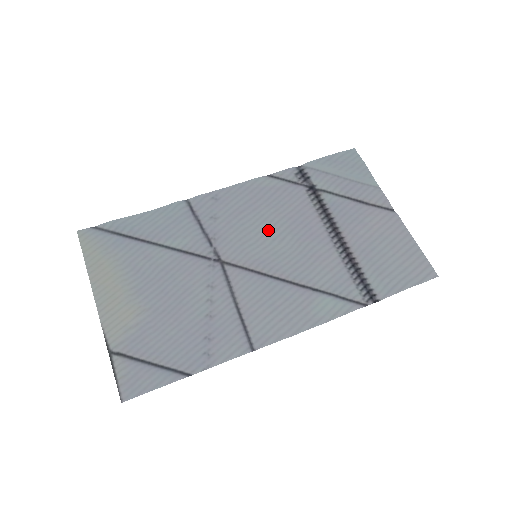
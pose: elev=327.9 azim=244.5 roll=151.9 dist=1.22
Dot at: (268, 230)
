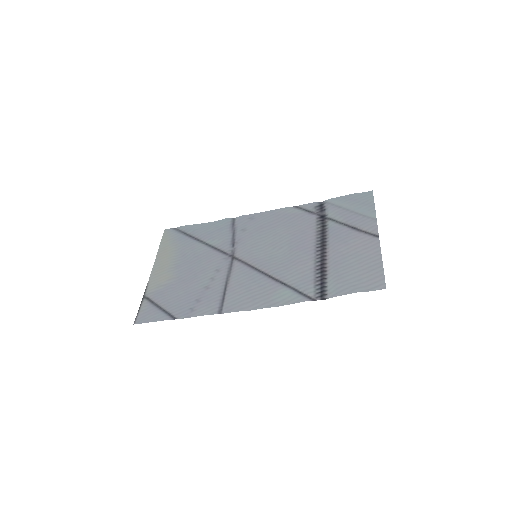
Dot at: (274, 241)
